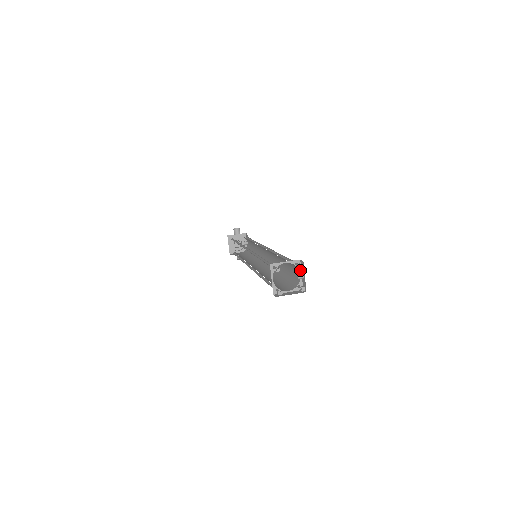
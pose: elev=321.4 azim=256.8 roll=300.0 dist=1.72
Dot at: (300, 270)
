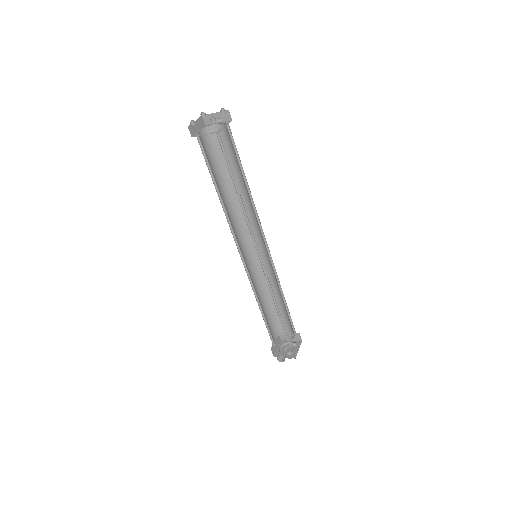
Dot at: occluded
